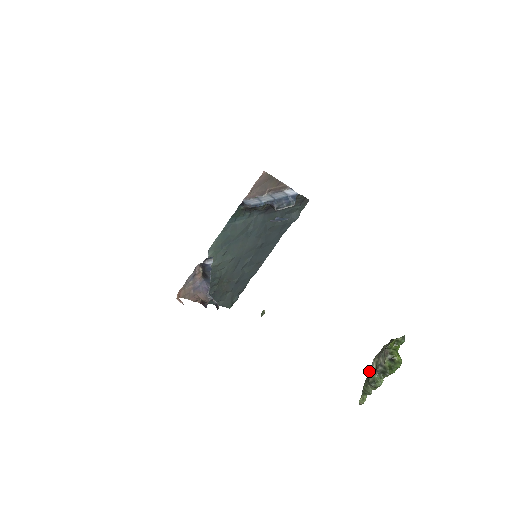
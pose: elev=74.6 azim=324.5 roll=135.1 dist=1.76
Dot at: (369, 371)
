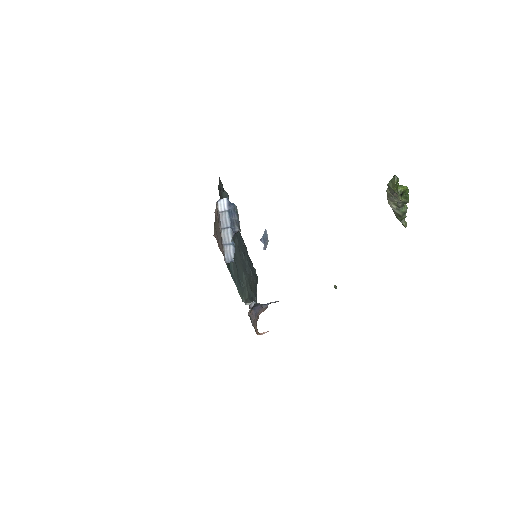
Dot at: occluded
